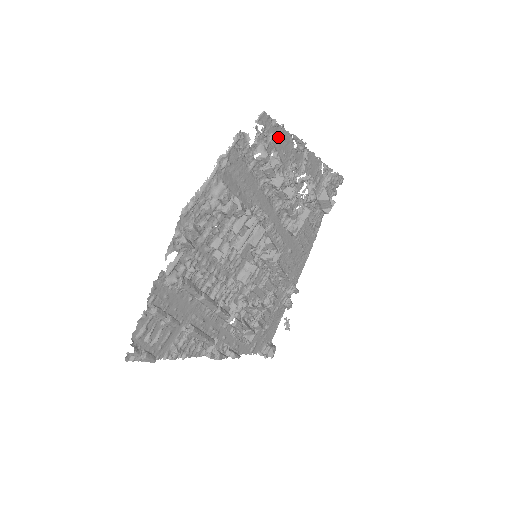
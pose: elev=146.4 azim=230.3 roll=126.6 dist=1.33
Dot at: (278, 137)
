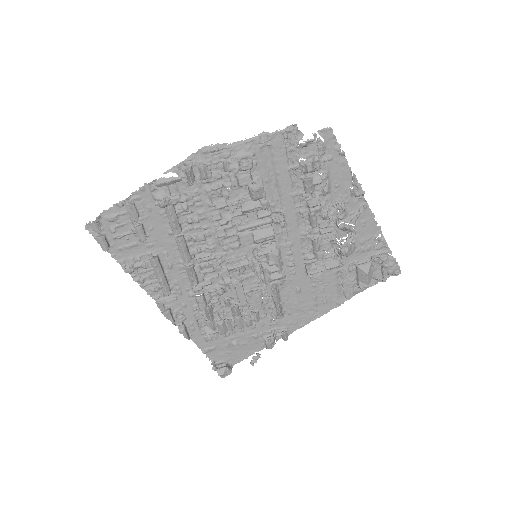
Dot at: (337, 164)
